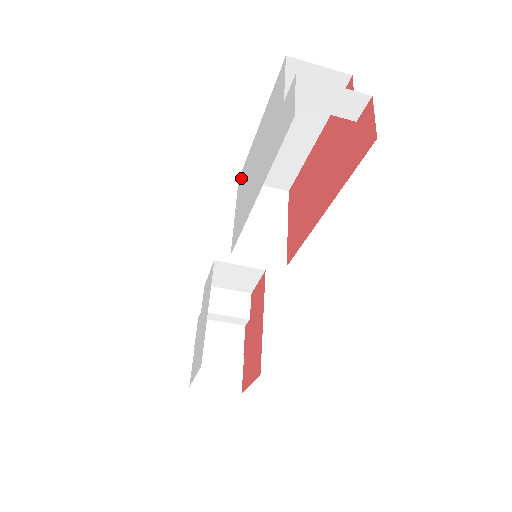
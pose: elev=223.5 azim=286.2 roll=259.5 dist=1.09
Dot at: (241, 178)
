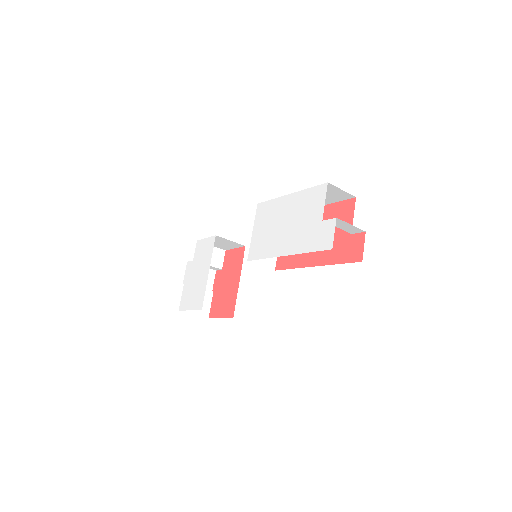
Dot at: (262, 209)
